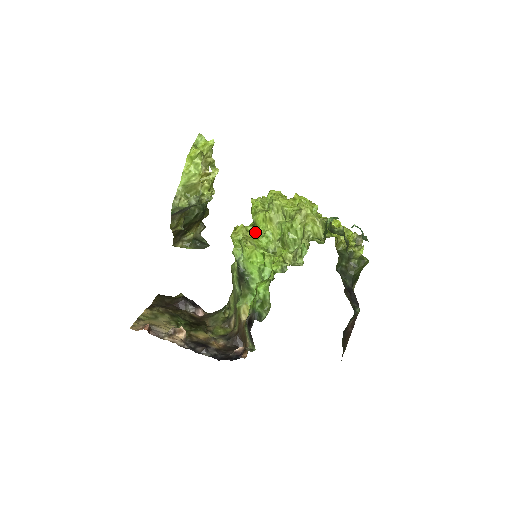
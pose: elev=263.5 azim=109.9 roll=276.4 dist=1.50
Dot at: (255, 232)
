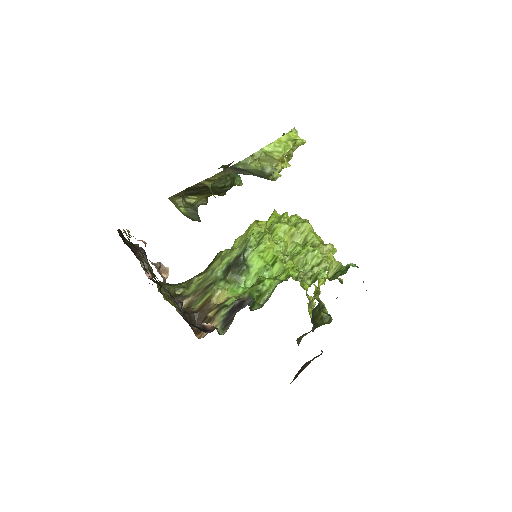
Dot at: occluded
